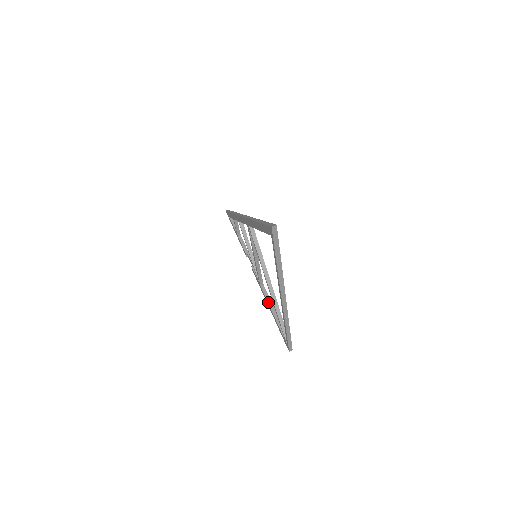
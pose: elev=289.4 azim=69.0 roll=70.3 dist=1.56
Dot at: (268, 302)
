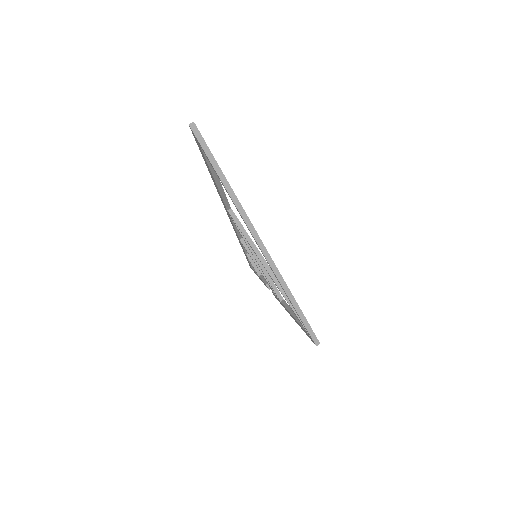
Dot at: (288, 310)
